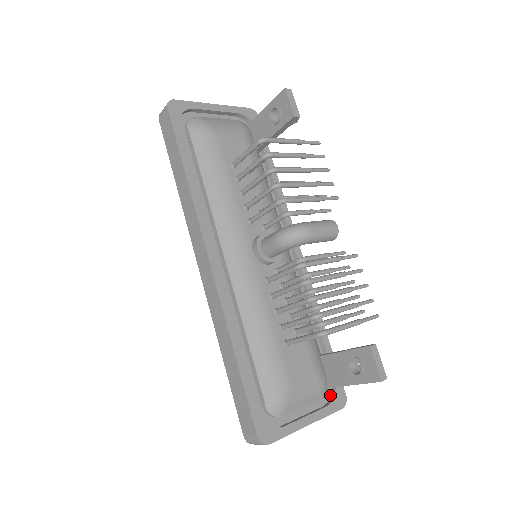
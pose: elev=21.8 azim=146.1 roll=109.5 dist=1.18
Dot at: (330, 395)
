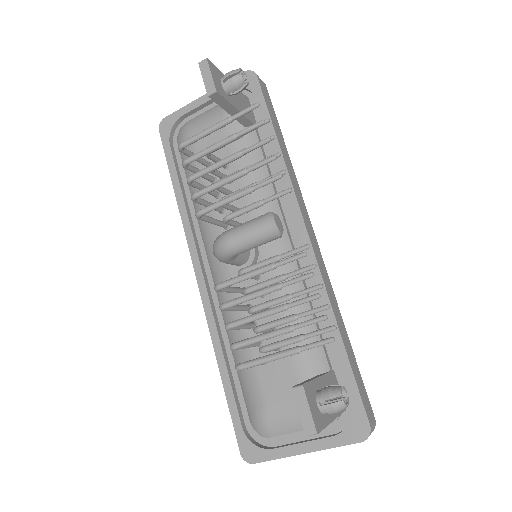
Dot at: (350, 421)
